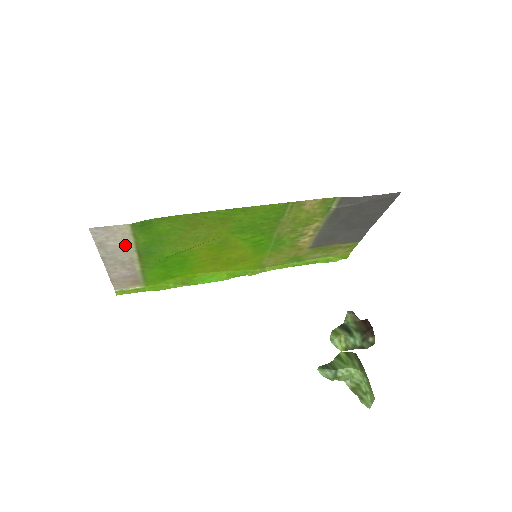
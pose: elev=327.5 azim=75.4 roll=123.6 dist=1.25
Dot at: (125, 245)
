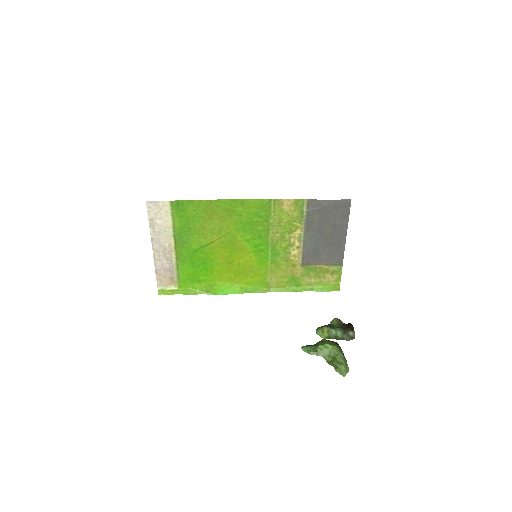
Dot at: (166, 226)
